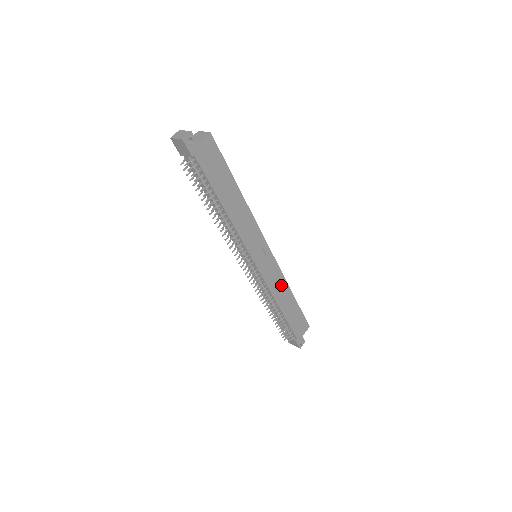
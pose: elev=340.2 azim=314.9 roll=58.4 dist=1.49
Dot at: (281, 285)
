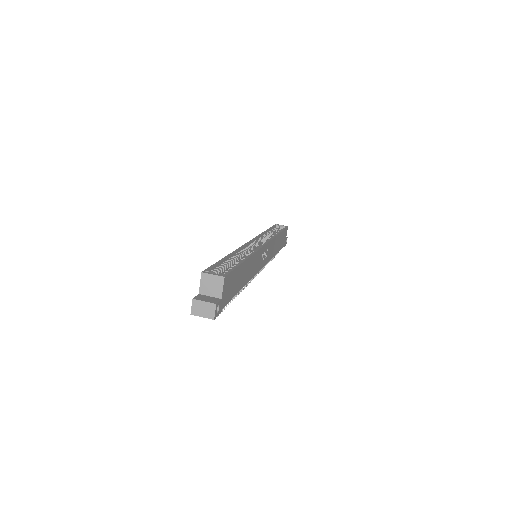
Dot at: (274, 244)
